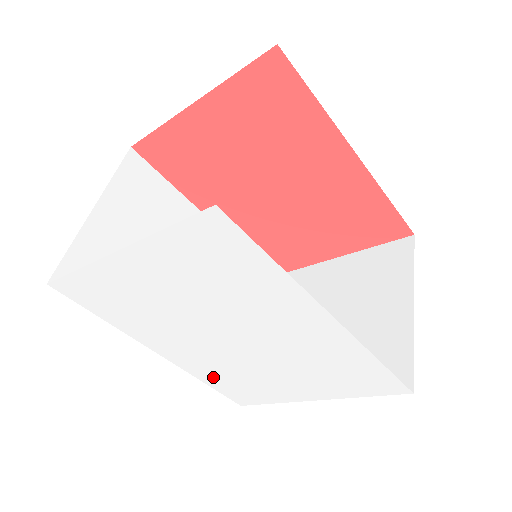
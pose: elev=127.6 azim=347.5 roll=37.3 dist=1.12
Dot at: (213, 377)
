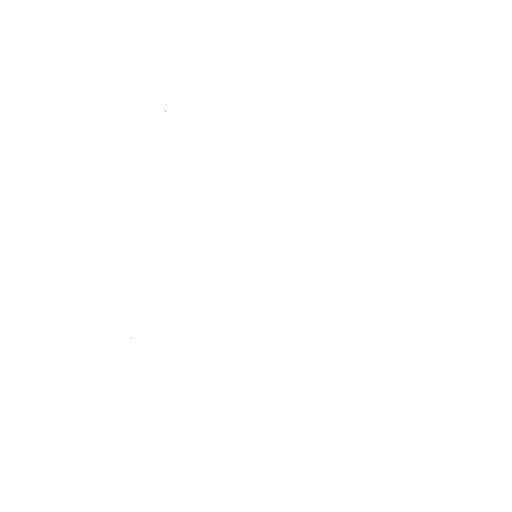
Dot at: (157, 323)
